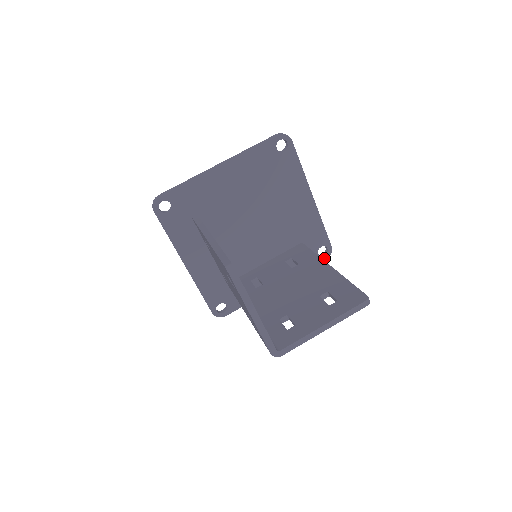
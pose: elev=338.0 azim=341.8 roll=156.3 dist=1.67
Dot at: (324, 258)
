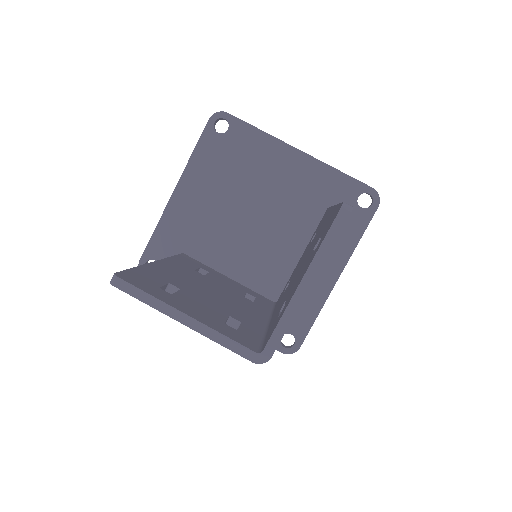
Dot at: (374, 208)
